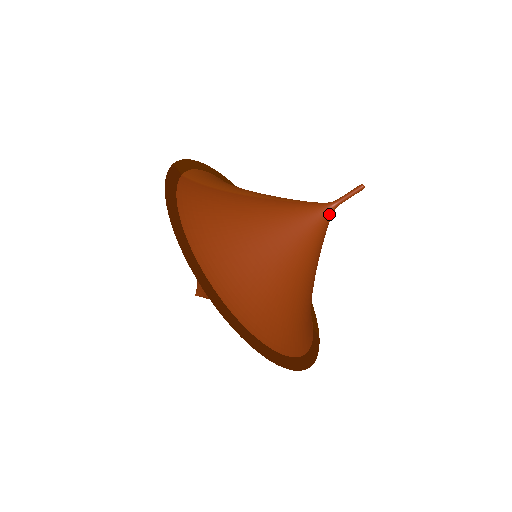
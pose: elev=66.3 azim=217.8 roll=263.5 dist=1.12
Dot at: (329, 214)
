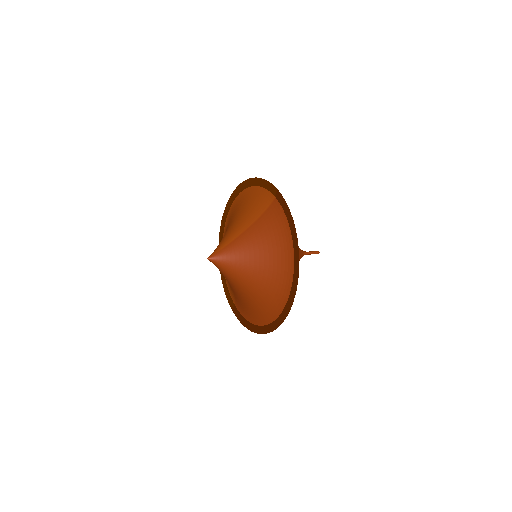
Dot at: occluded
